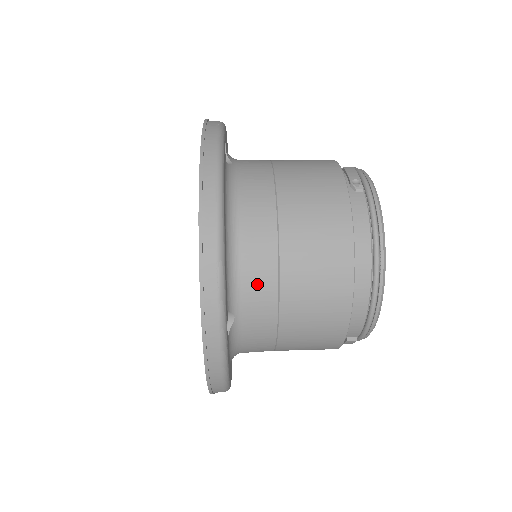
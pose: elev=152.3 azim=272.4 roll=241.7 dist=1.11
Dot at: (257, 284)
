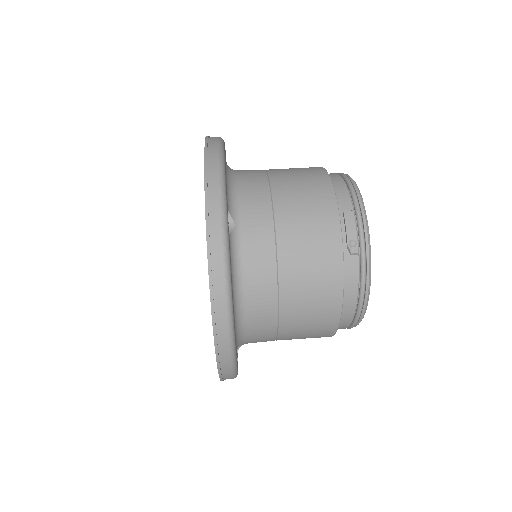
Dot at: (260, 334)
